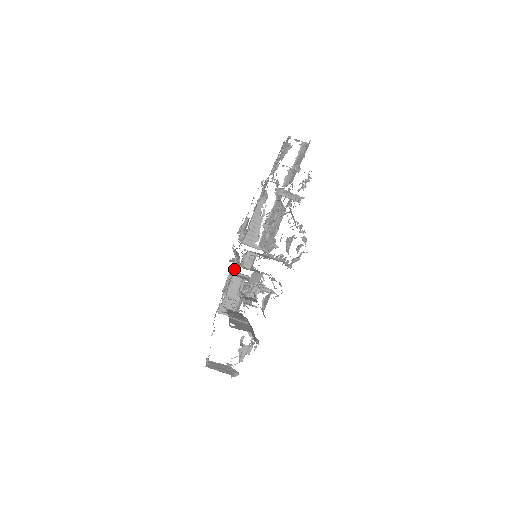
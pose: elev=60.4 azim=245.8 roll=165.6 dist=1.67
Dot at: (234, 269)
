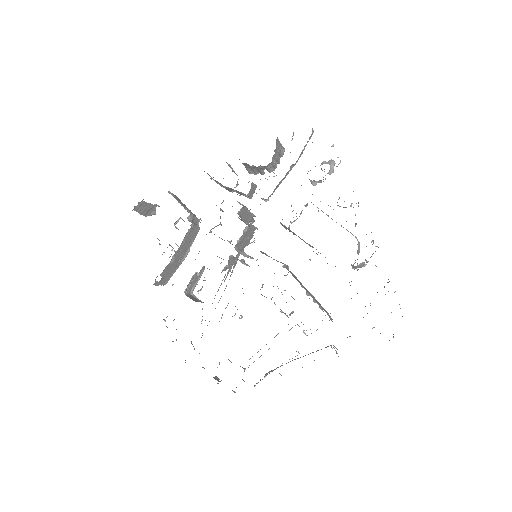
Dot at: (256, 193)
